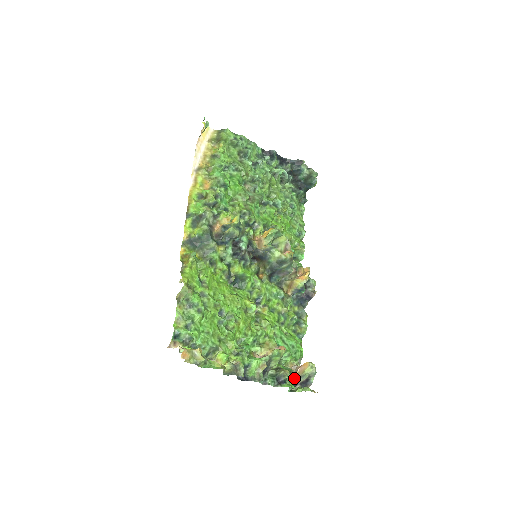
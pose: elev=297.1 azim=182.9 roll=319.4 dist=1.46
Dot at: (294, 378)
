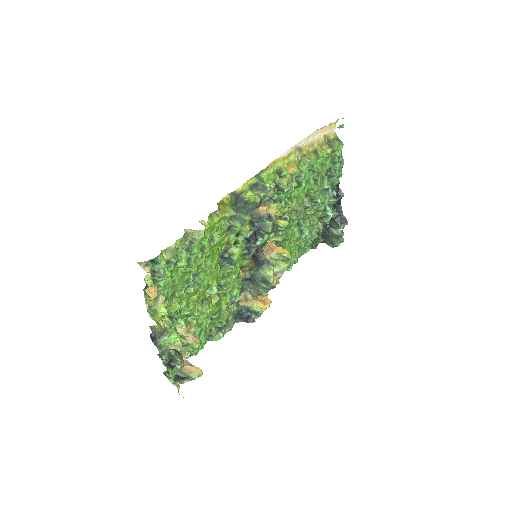
Dot at: occluded
